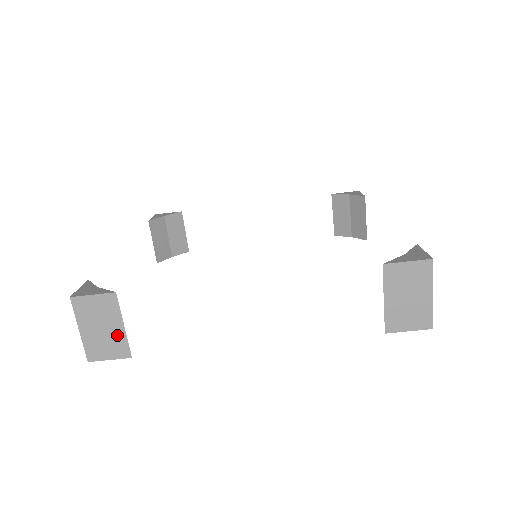
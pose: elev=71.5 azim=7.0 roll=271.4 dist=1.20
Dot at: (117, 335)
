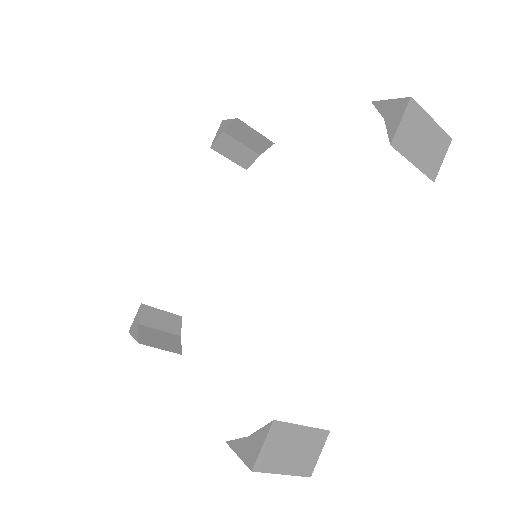
Dot at: (306, 437)
